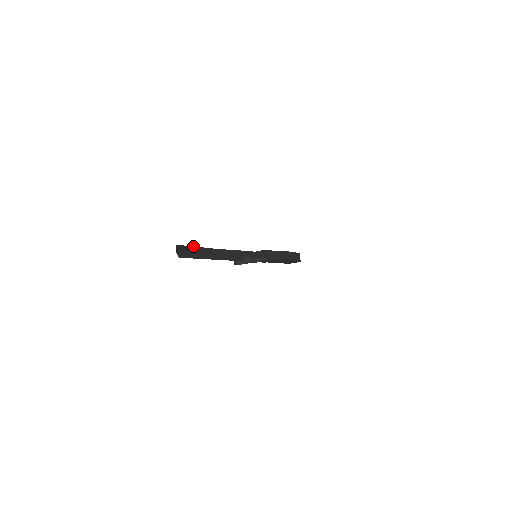
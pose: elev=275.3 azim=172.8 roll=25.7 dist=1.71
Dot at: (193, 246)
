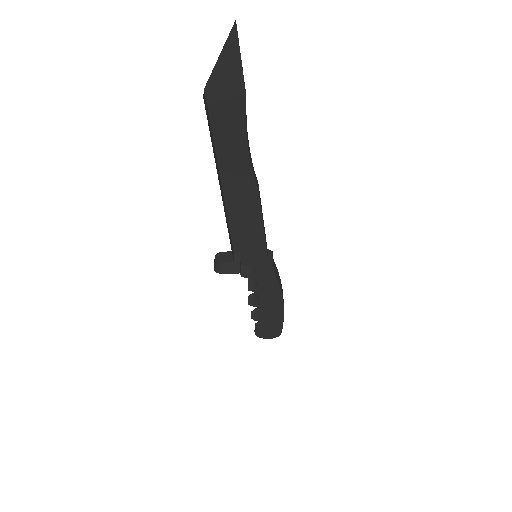
Dot at: (242, 77)
